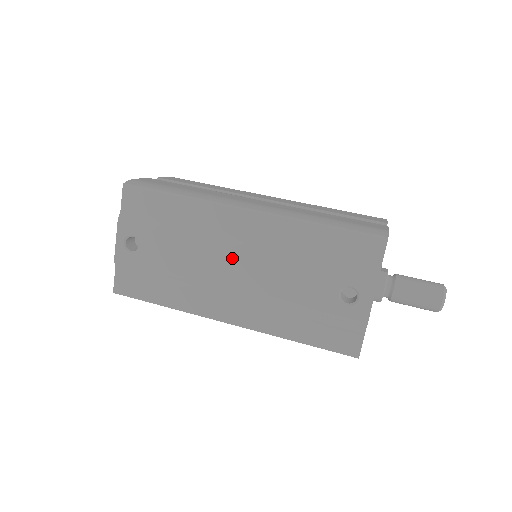
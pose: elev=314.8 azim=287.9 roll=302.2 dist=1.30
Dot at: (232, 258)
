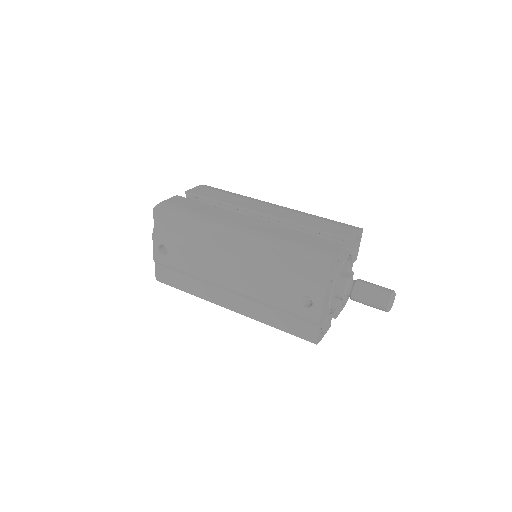
Dot at: (227, 267)
